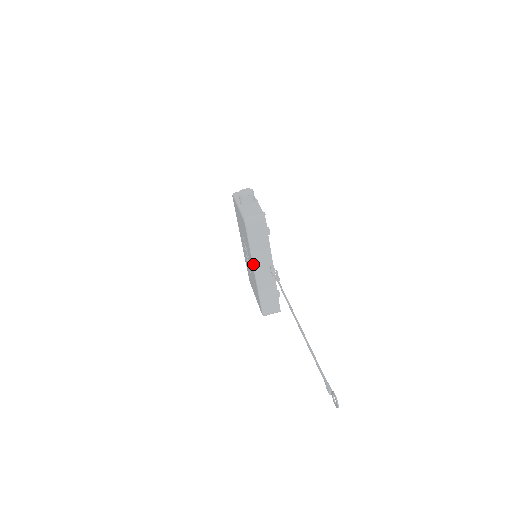
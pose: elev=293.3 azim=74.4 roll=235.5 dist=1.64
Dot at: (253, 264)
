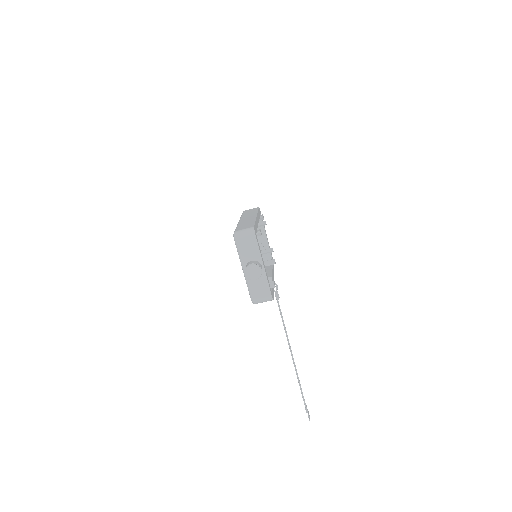
Dot at: occluded
